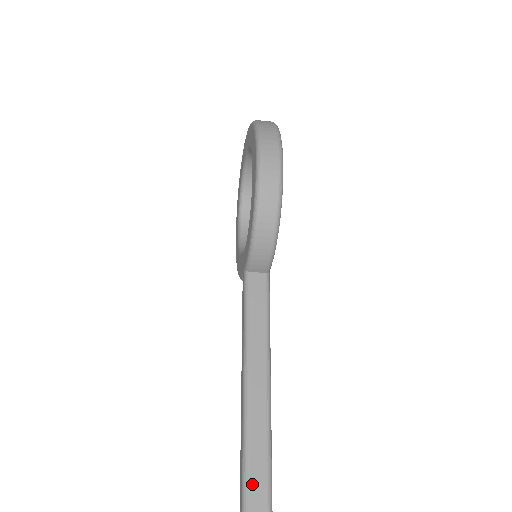
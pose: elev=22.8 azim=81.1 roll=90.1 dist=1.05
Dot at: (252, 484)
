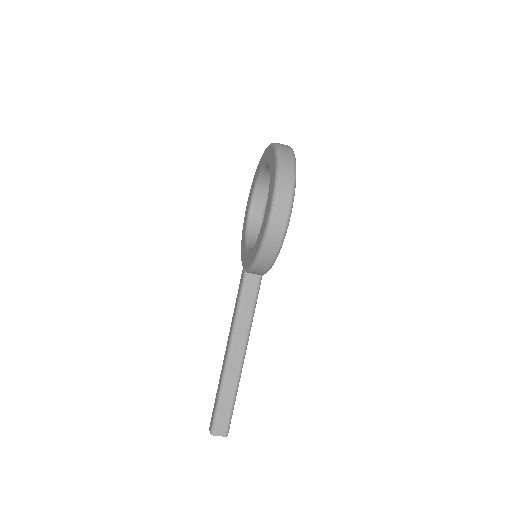
Dot at: (222, 407)
